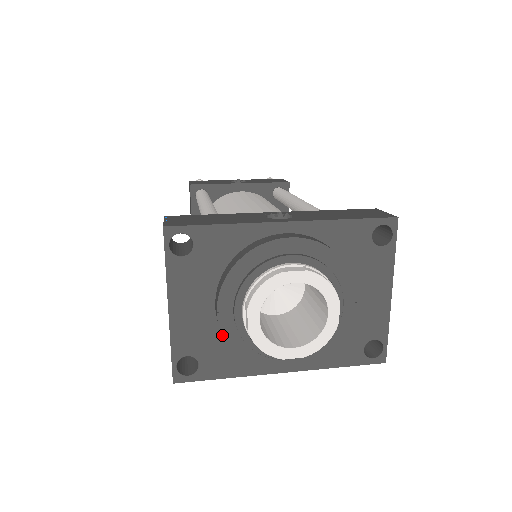
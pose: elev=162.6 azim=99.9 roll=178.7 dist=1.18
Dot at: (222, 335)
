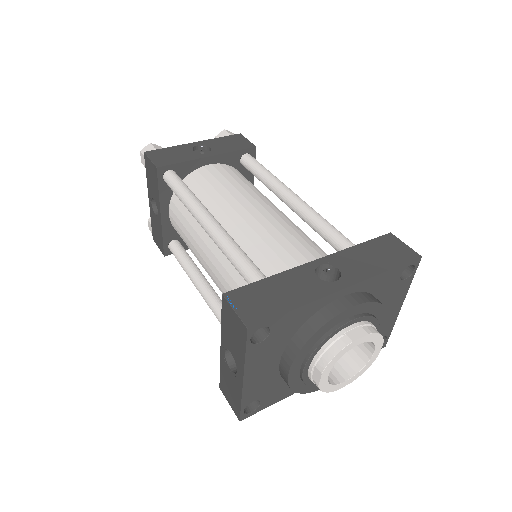
Dot at: (289, 386)
